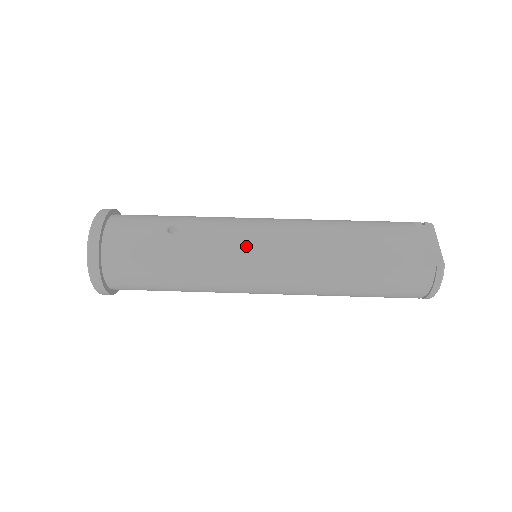
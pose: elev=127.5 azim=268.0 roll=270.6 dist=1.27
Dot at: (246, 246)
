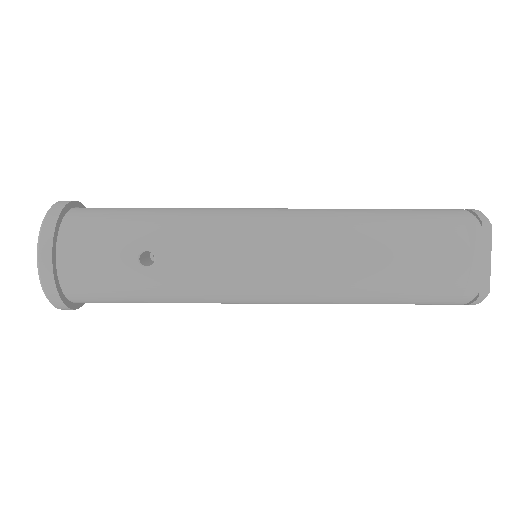
Dot at: (244, 281)
